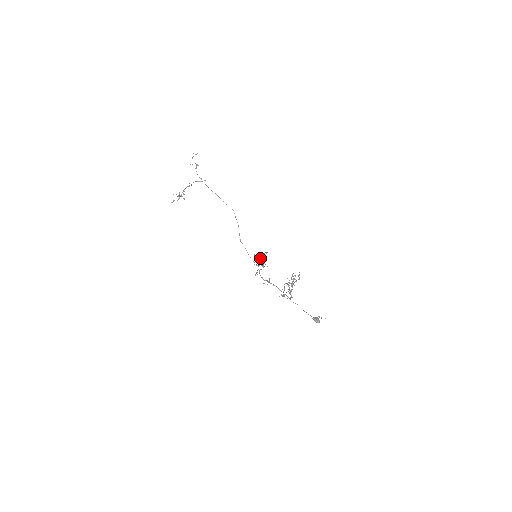
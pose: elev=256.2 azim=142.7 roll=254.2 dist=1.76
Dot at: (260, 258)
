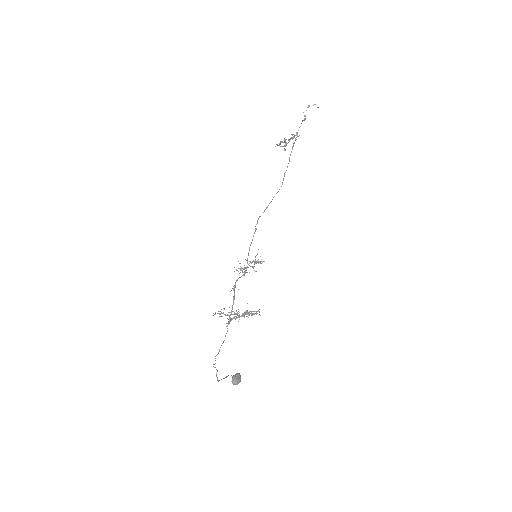
Dot at: occluded
